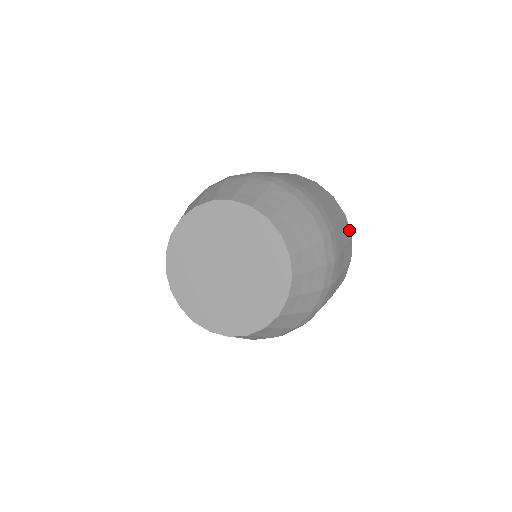
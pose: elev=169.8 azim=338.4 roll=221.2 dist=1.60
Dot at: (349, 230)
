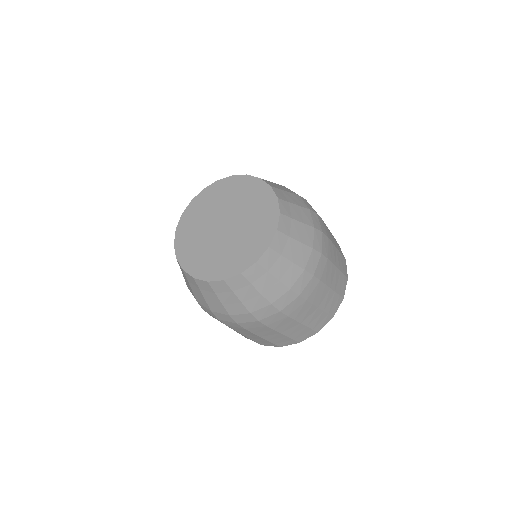
Dot at: occluded
